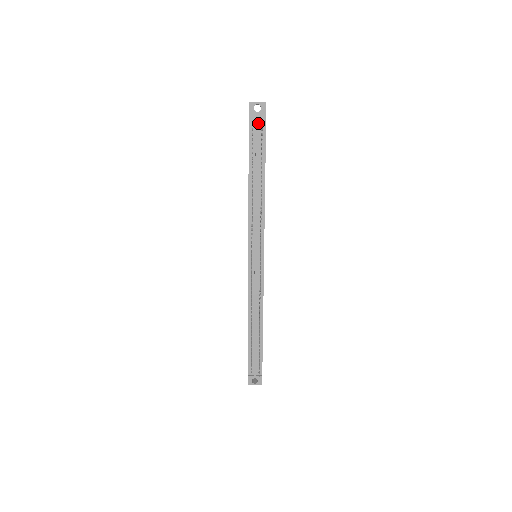
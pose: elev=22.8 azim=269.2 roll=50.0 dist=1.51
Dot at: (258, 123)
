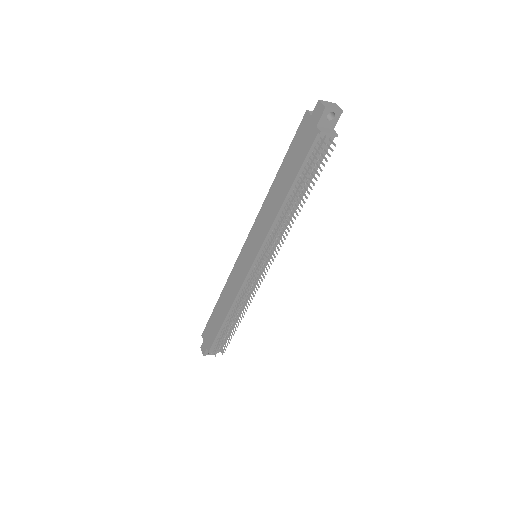
Dot at: (328, 138)
